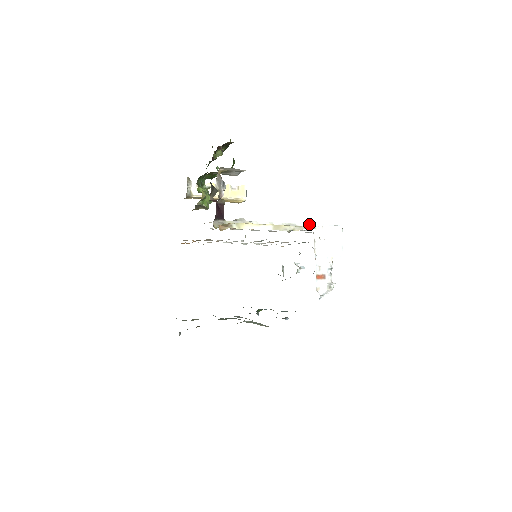
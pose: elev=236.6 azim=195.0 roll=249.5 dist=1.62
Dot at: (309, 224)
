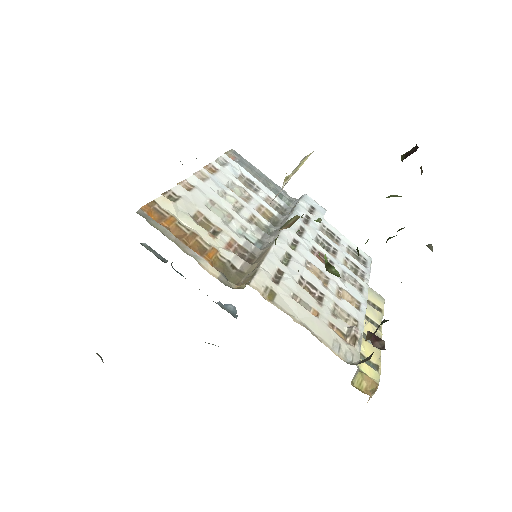
Dot at: occluded
